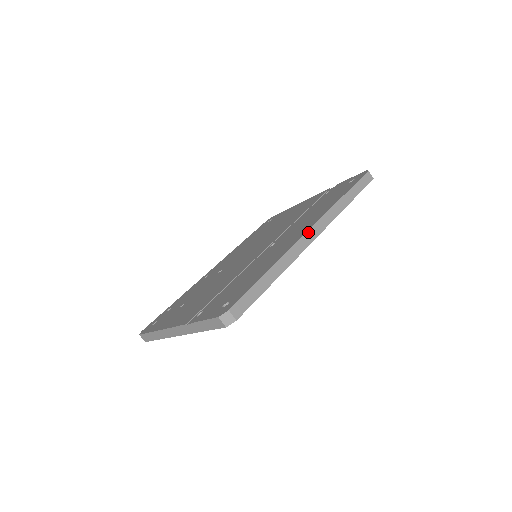
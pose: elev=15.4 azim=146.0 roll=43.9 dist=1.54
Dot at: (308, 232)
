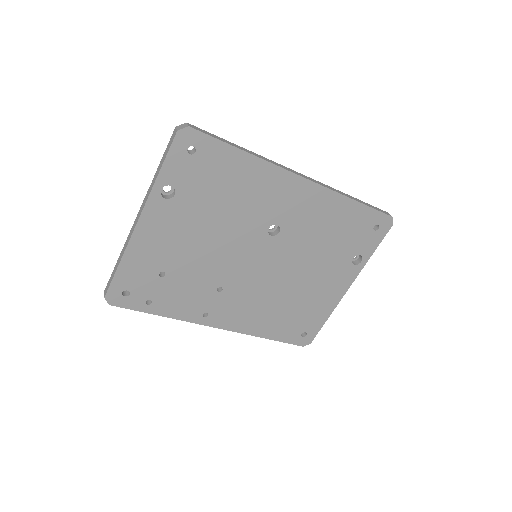
Dot at: (297, 172)
